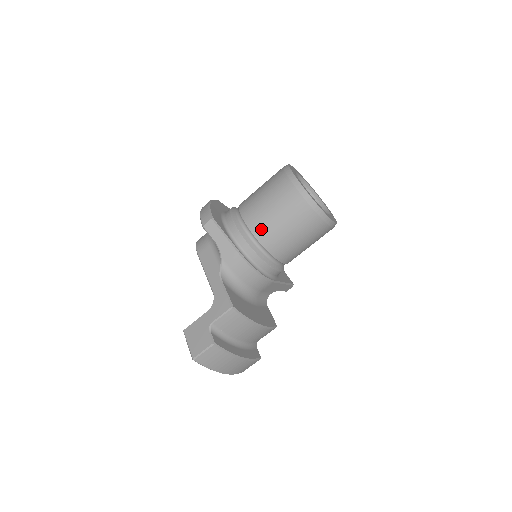
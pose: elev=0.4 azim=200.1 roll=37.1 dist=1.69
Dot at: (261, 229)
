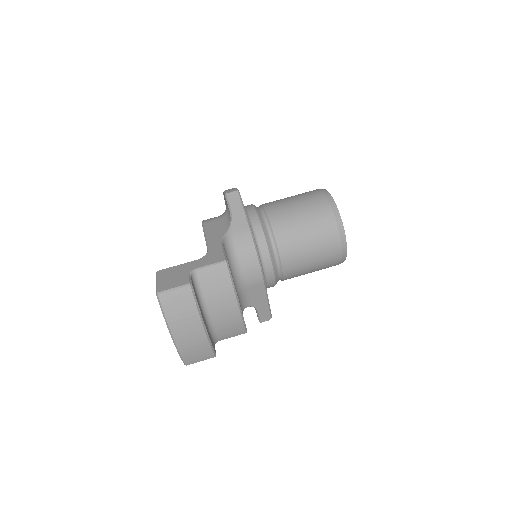
Dot at: (280, 220)
